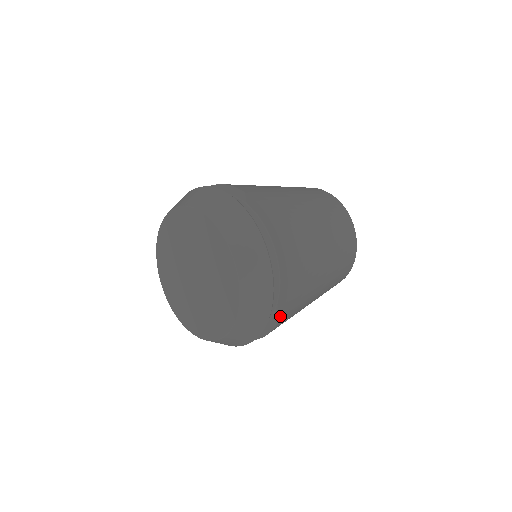
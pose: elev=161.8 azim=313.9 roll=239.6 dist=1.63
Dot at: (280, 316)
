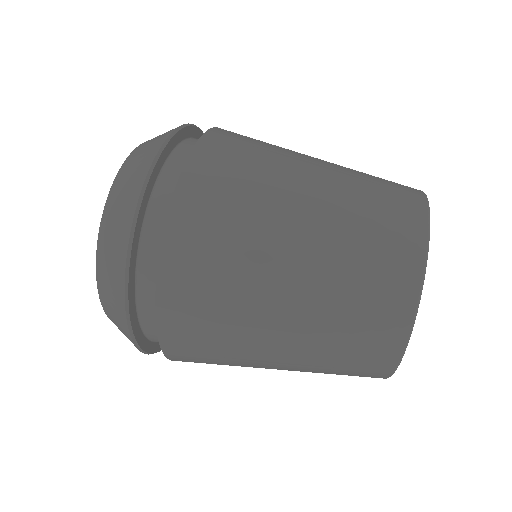
Dot at: occluded
